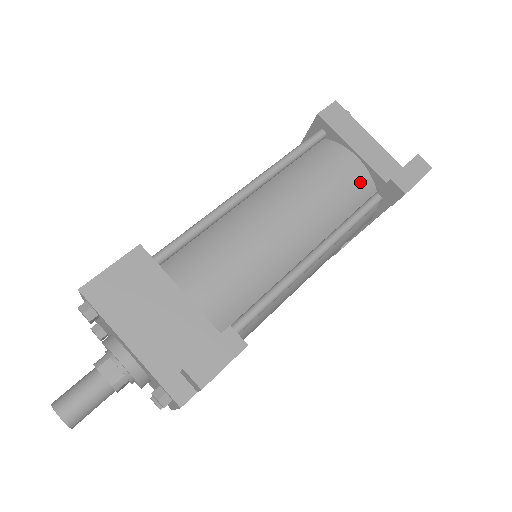
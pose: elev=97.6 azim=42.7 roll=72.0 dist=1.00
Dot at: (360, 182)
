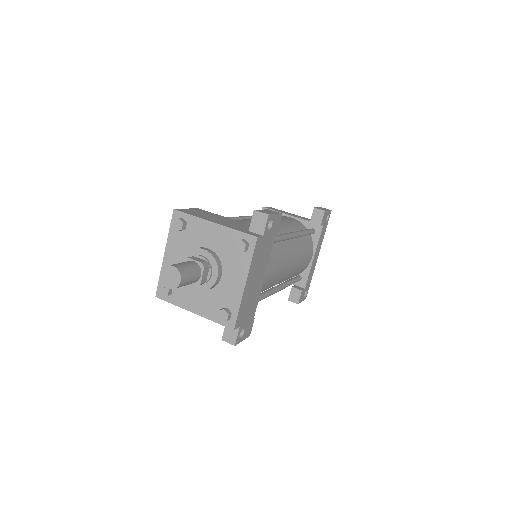
Dot at: (299, 223)
